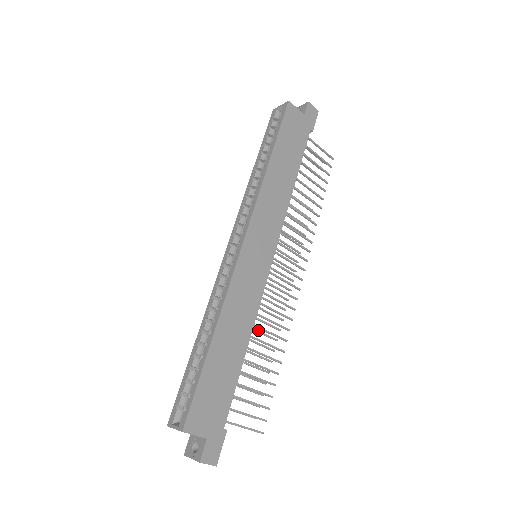
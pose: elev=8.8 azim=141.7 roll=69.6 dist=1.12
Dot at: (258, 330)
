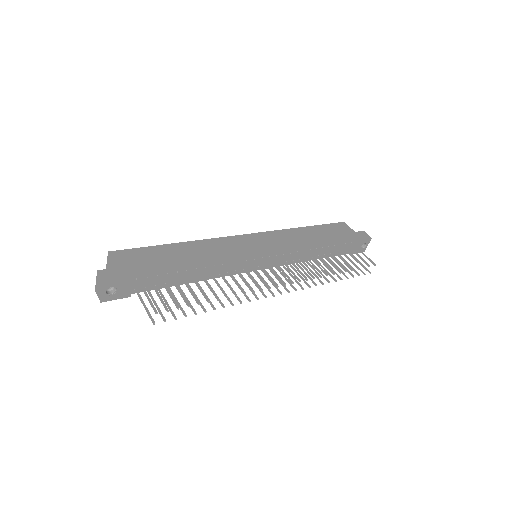
Dot at: occluded
